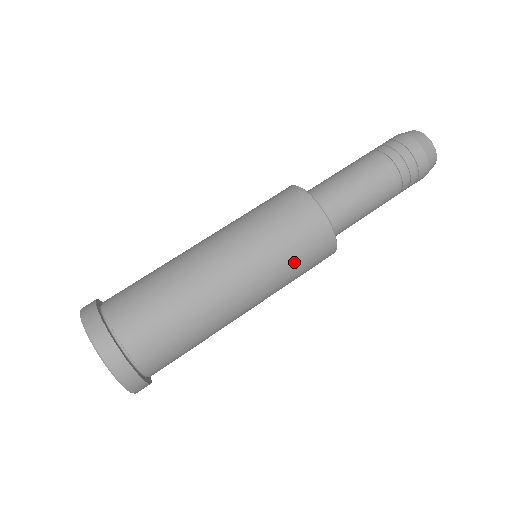
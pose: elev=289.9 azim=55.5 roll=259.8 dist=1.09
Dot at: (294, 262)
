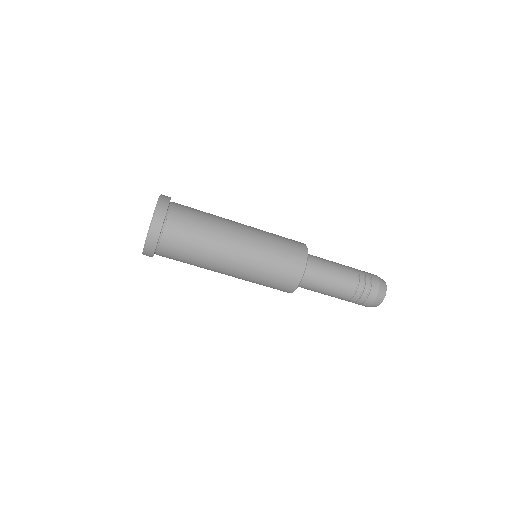
Dot at: occluded
